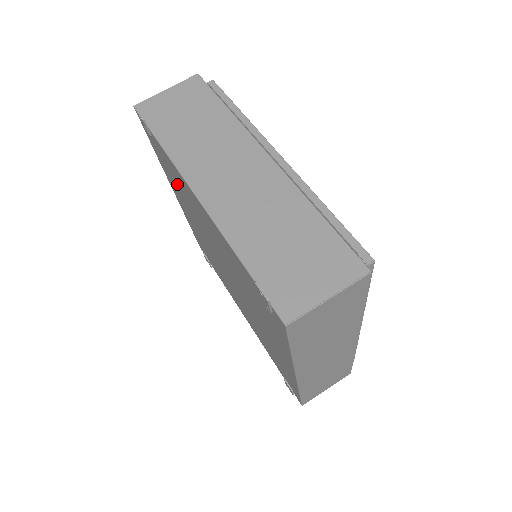
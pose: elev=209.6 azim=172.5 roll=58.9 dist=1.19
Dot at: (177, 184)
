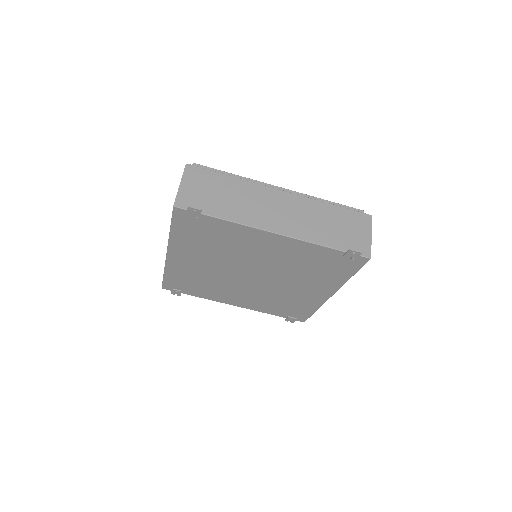
Dot at: (213, 241)
